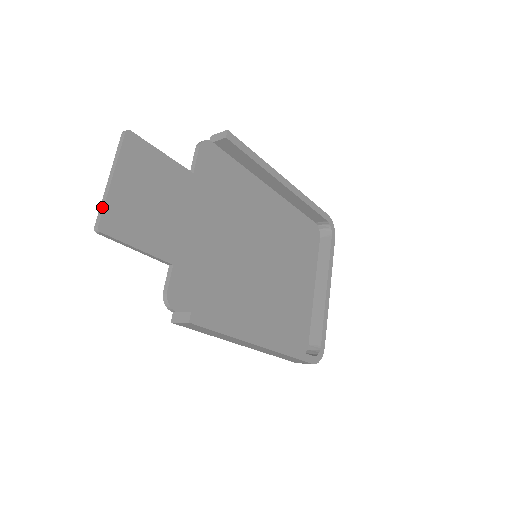
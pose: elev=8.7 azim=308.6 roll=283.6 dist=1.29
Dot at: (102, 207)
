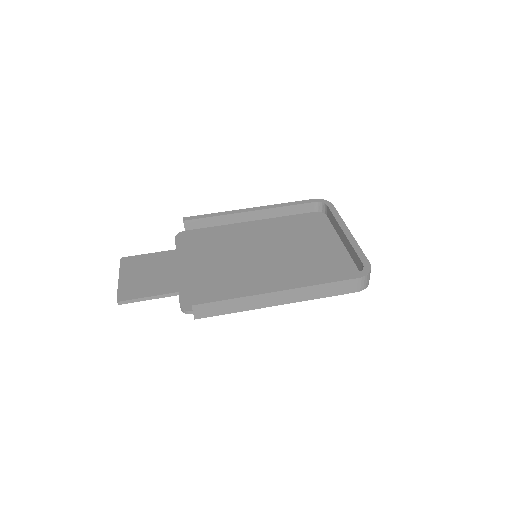
Dot at: (117, 293)
